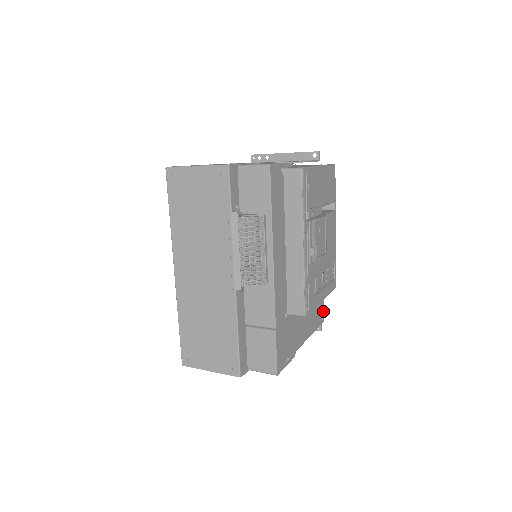
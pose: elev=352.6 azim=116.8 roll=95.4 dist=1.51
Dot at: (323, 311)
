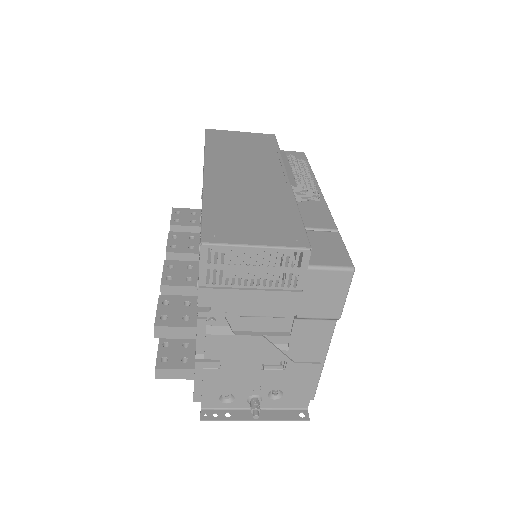
Dot at: occluded
